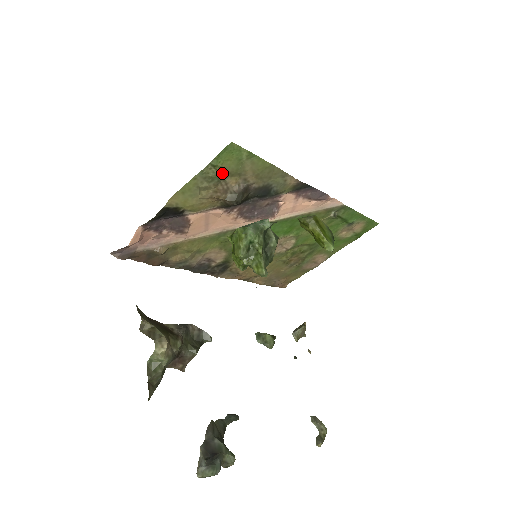
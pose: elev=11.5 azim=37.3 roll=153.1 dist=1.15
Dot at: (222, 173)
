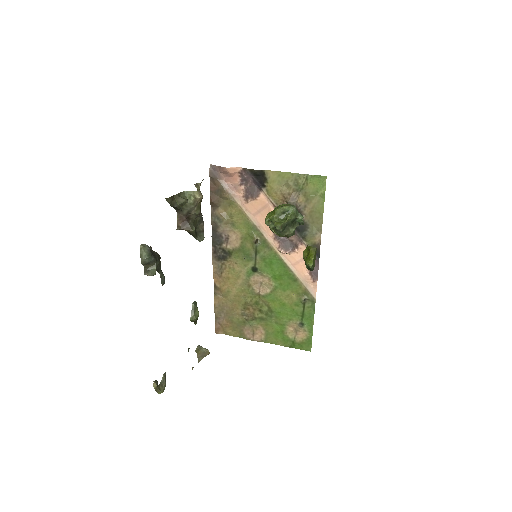
Dot at: (304, 188)
